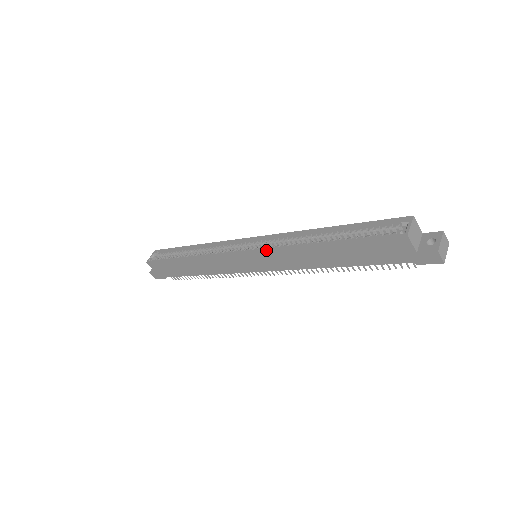
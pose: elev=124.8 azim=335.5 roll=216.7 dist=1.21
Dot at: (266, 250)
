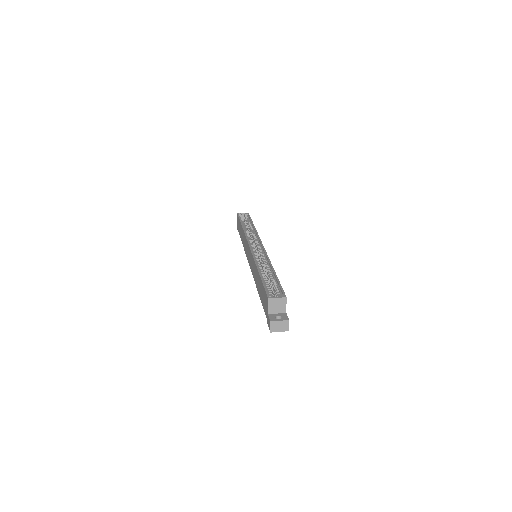
Dot at: (252, 253)
